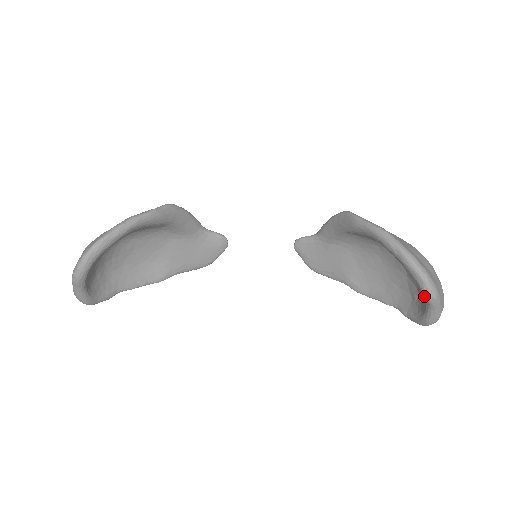
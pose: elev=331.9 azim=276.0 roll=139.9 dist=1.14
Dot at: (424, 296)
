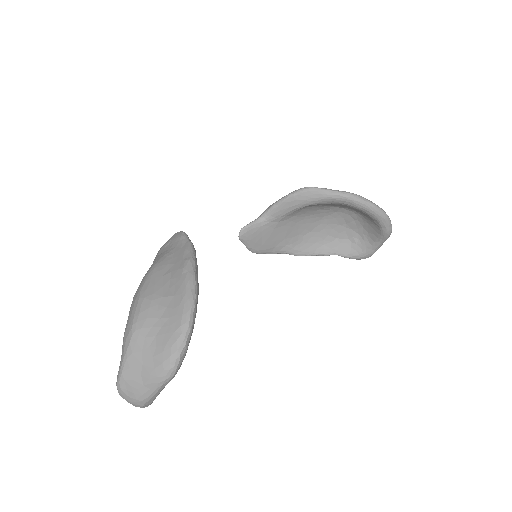
Dot at: (385, 235)
